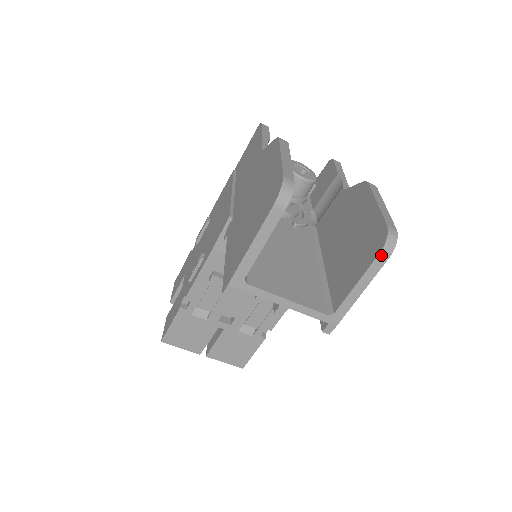
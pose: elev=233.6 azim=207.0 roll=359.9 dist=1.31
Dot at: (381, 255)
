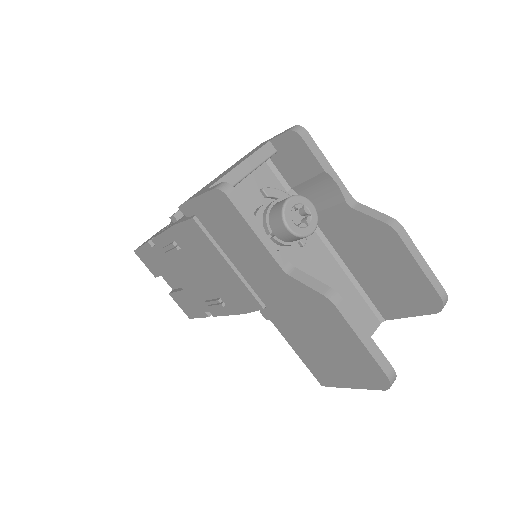
Dot at: (435, 312)
